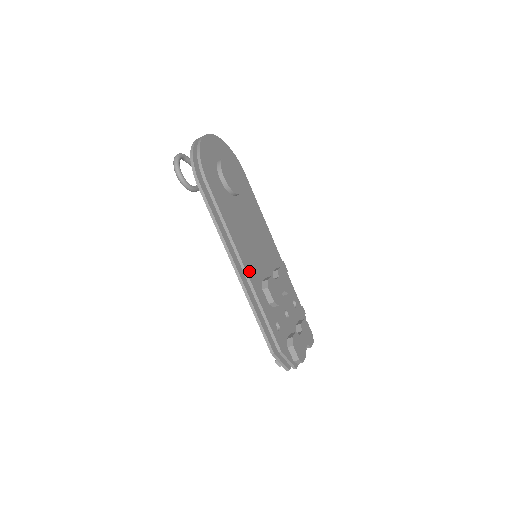
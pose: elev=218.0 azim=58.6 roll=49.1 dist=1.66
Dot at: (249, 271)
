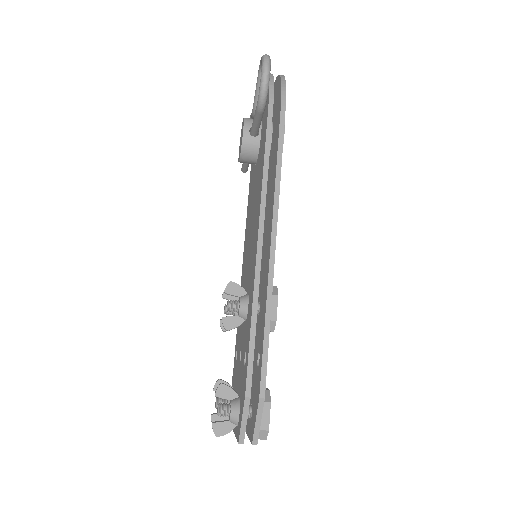
Dot at: occluded
